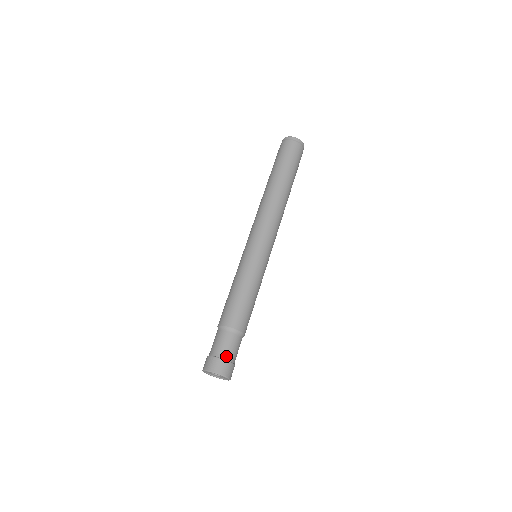
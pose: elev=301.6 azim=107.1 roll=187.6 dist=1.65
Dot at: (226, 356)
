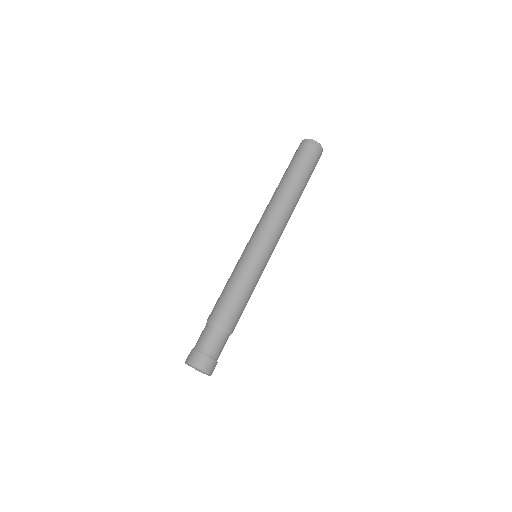
Dot at: (212, 353)
